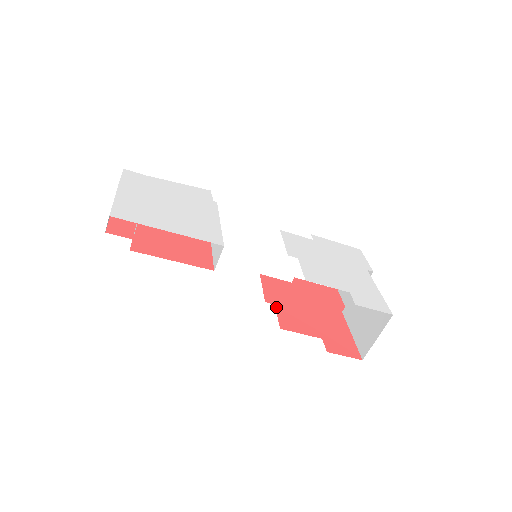
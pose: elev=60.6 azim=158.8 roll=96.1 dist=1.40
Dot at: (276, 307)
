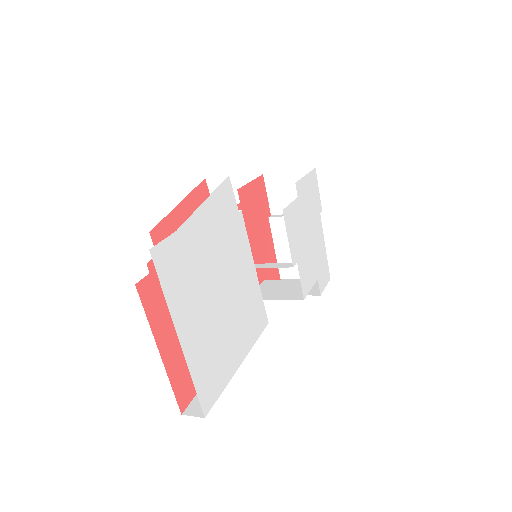
Dot at: occluded
